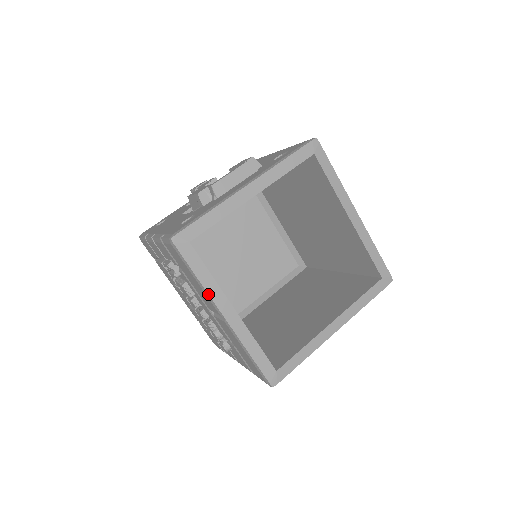
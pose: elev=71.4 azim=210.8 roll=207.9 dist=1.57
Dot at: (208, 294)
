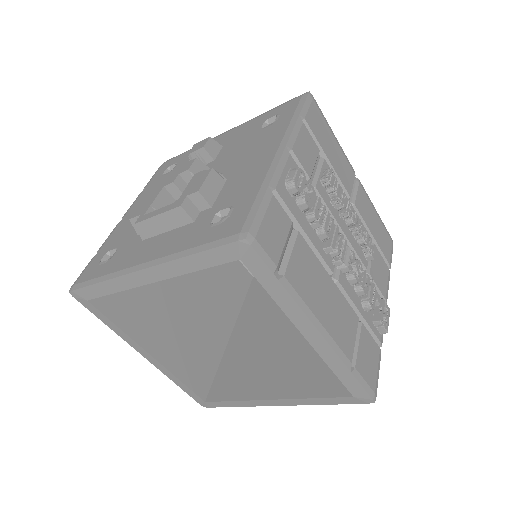
Dot at: occluded
